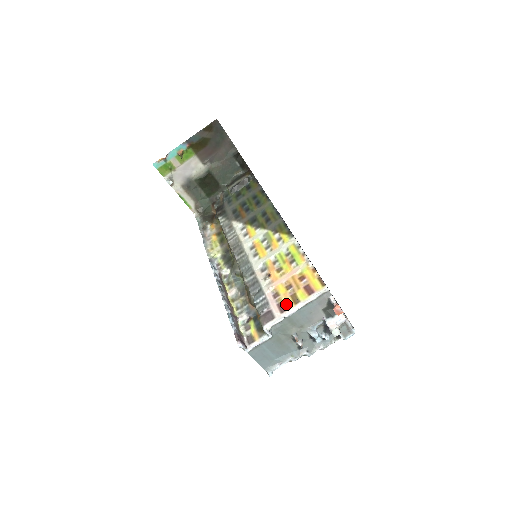
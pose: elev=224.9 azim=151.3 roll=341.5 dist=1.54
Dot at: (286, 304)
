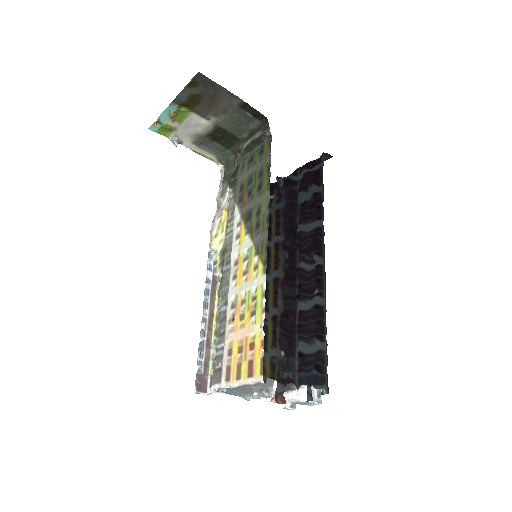
Dot at: (231, 373)
